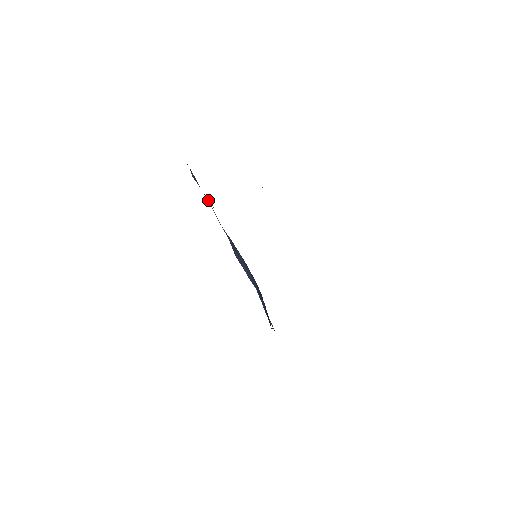
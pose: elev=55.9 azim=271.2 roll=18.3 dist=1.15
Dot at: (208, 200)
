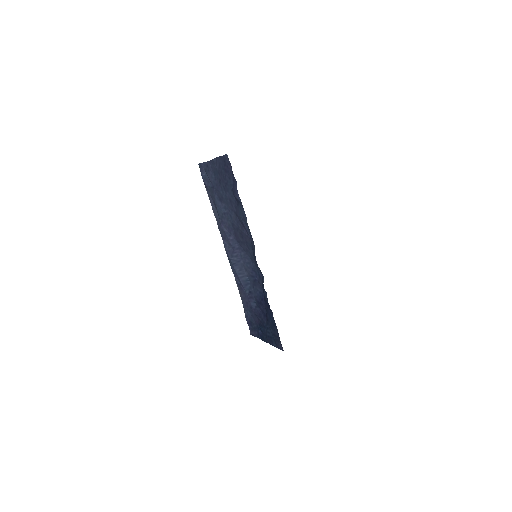
Dot at: (218, 198)
